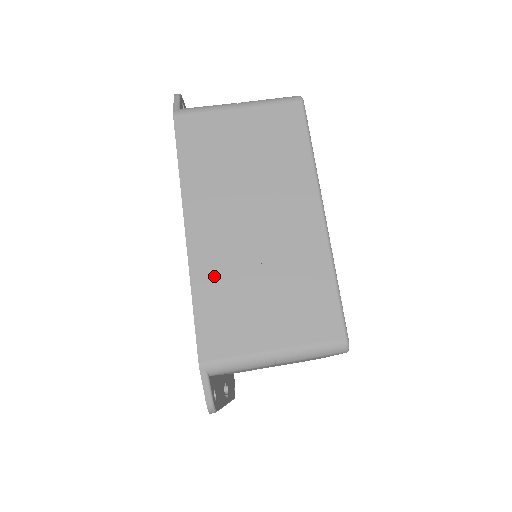
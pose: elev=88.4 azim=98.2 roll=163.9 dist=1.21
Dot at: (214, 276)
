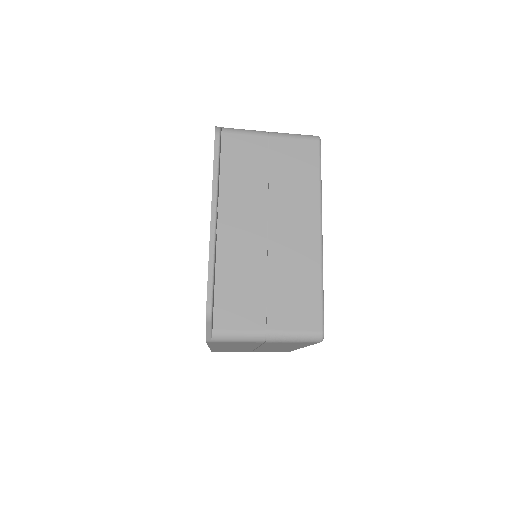
Dot at: occluded
